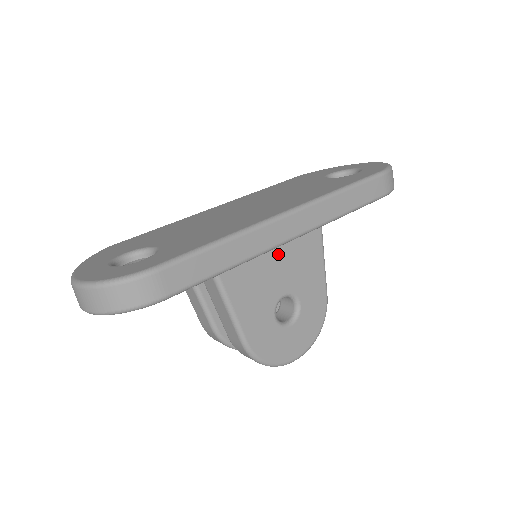
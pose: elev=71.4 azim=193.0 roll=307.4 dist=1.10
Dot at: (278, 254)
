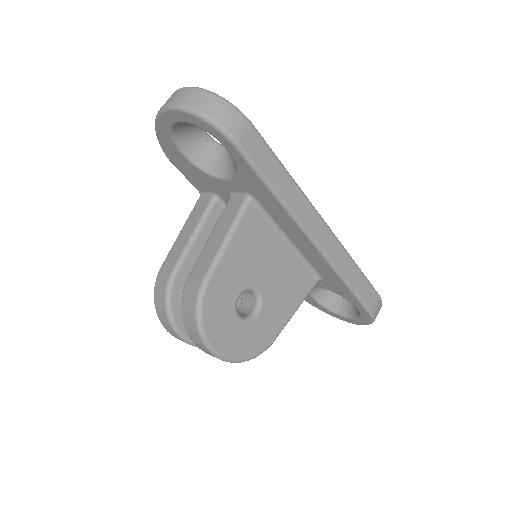
Dot at: (281, 258)
